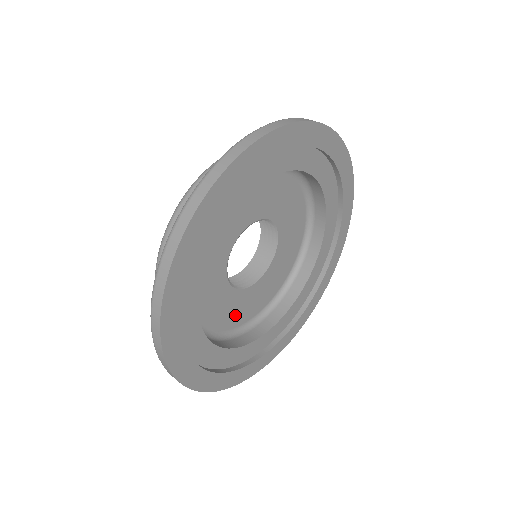
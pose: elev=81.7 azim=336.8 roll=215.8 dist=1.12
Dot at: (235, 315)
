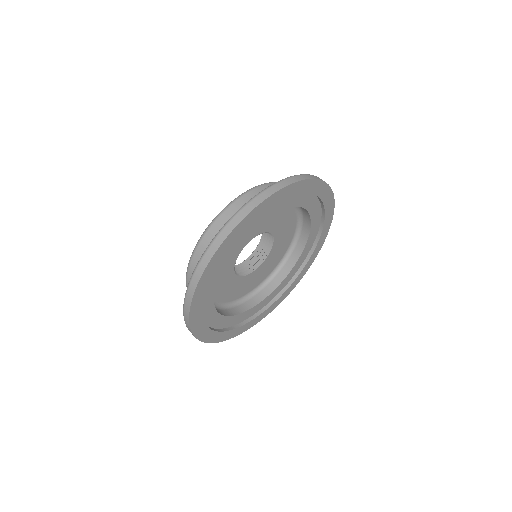
Dot at: (264, 273)
